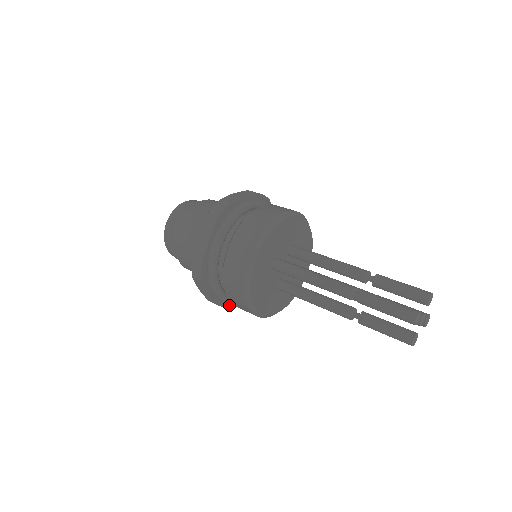
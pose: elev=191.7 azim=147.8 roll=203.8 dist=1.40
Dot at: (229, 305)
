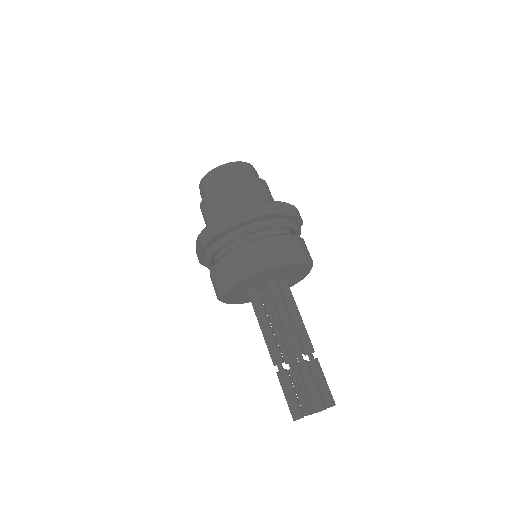
Dot at: occluded
